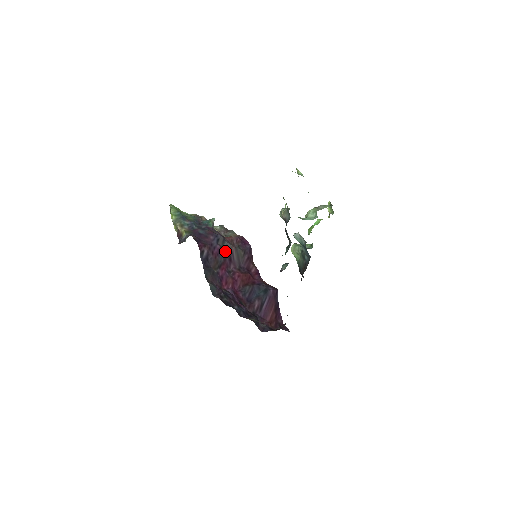
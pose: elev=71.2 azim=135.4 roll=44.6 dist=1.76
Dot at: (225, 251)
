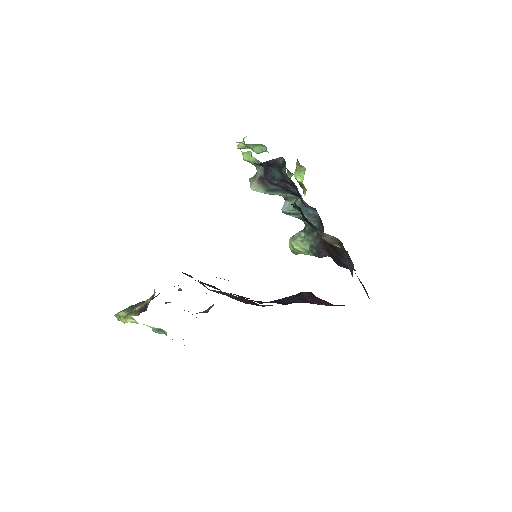
Dot at: occluded
